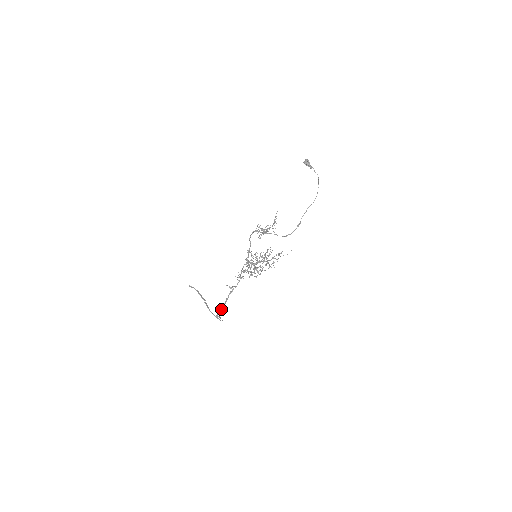
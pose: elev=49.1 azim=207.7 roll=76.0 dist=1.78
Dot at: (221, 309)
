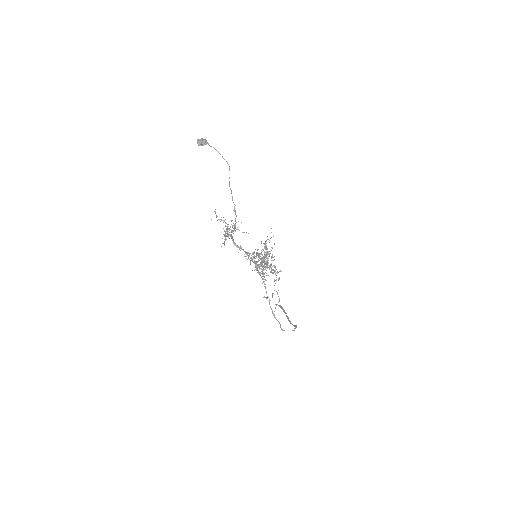
Dot at: occluded
